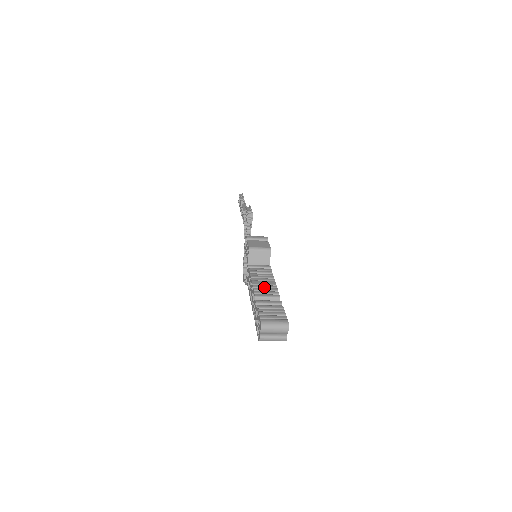
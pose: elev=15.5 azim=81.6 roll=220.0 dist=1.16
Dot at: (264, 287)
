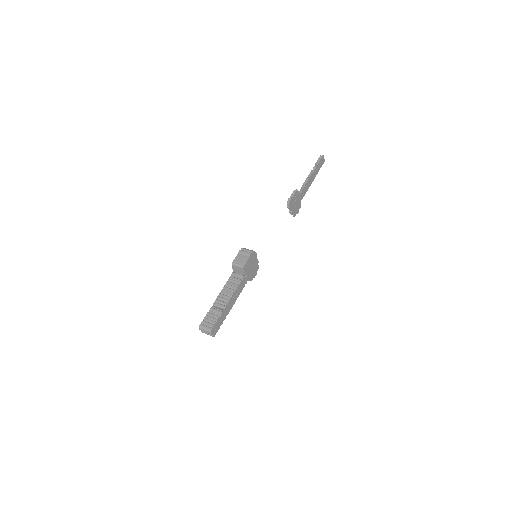
Dot at: (223, 297)
